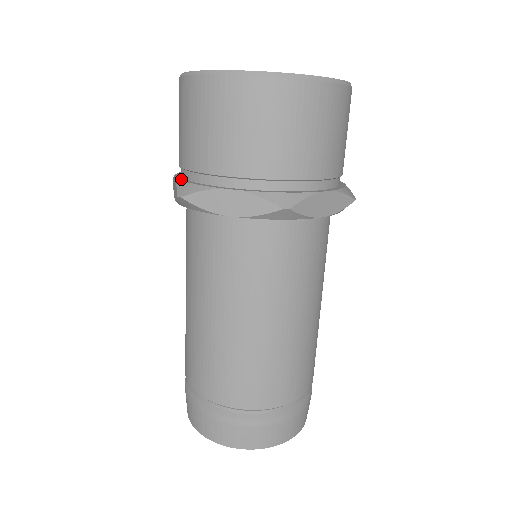
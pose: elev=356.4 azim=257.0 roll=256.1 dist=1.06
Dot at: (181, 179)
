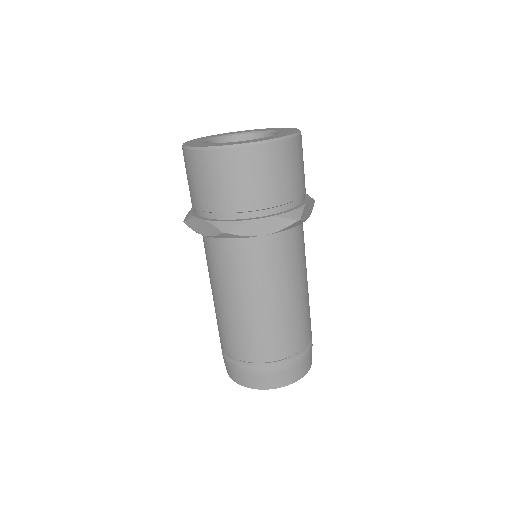
Dot at: (193, 208)
